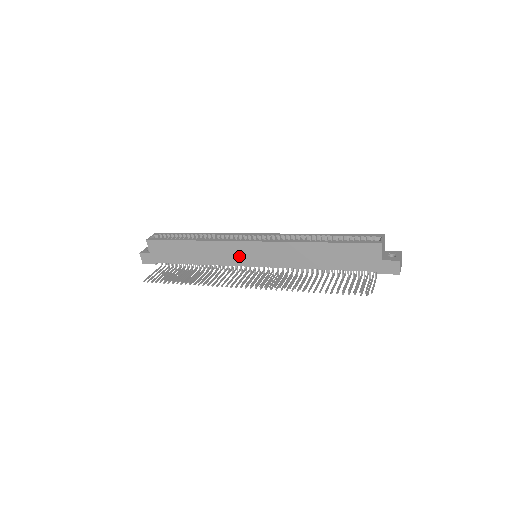
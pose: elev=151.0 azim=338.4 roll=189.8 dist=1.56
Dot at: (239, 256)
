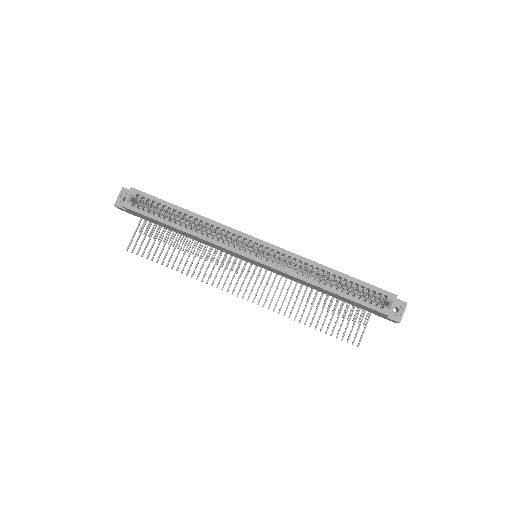
Dot at: (237, 256)
